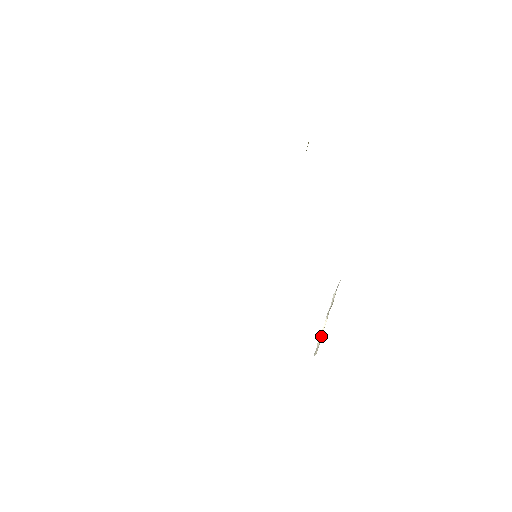
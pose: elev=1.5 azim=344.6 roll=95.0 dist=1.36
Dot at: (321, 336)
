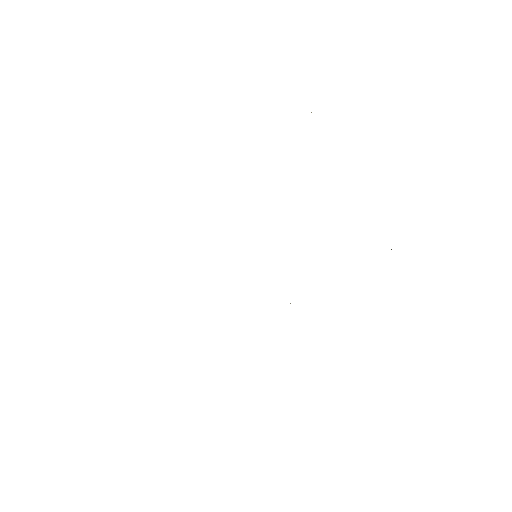
Dot at: occluded
